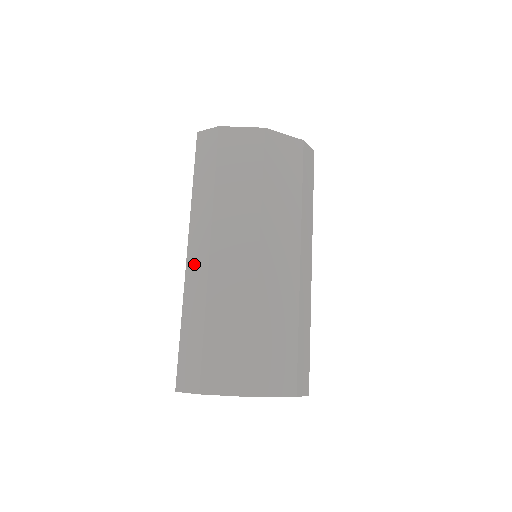
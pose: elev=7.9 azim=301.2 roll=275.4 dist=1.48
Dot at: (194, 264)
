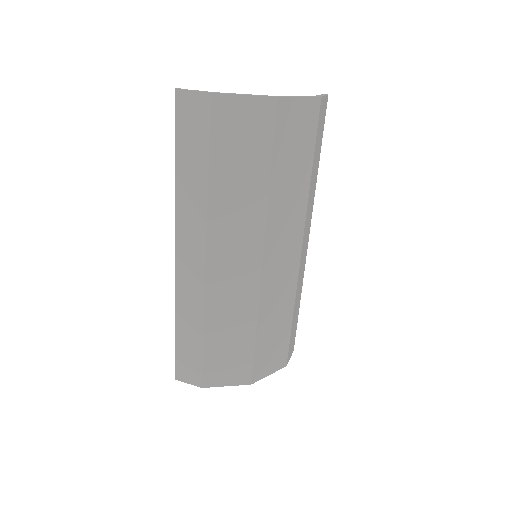
Dot at: (186, 271)
